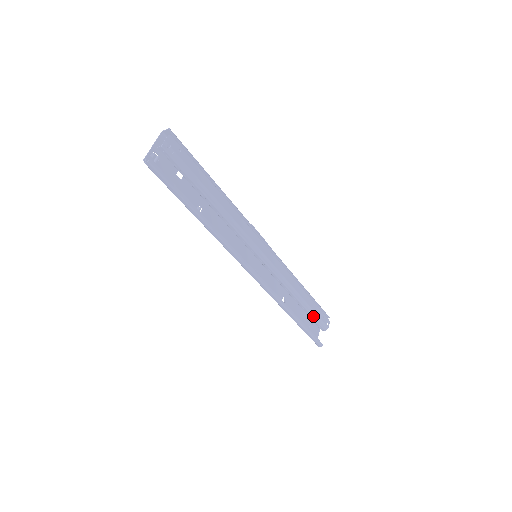
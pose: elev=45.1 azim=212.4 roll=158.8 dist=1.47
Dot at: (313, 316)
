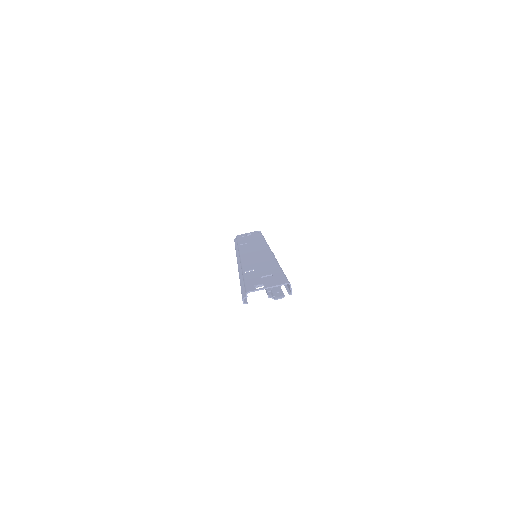
Dot at: occluded
